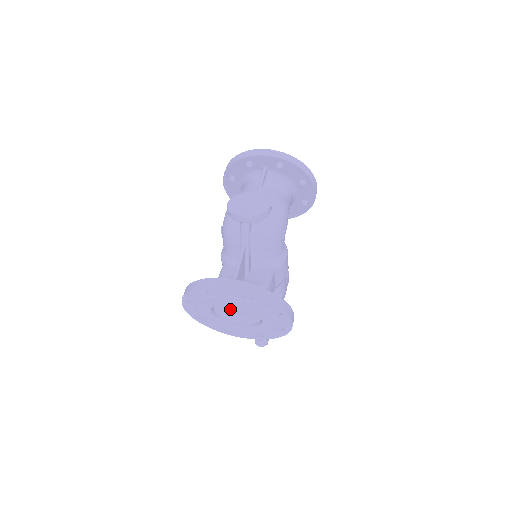
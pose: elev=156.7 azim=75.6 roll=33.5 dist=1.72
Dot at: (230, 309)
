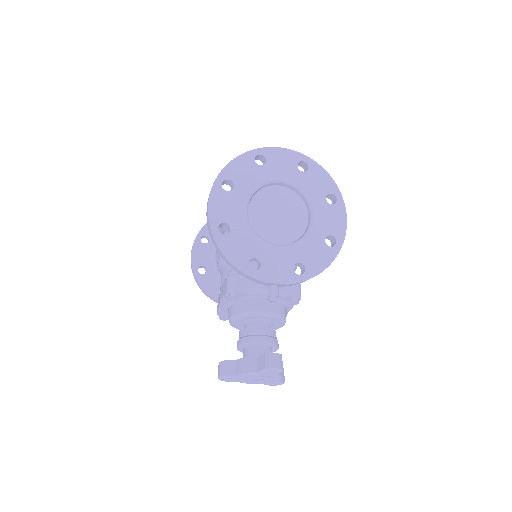
Dot at: (270, 208)
